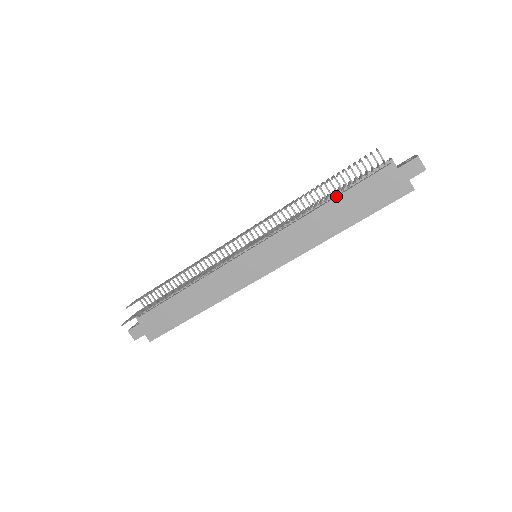
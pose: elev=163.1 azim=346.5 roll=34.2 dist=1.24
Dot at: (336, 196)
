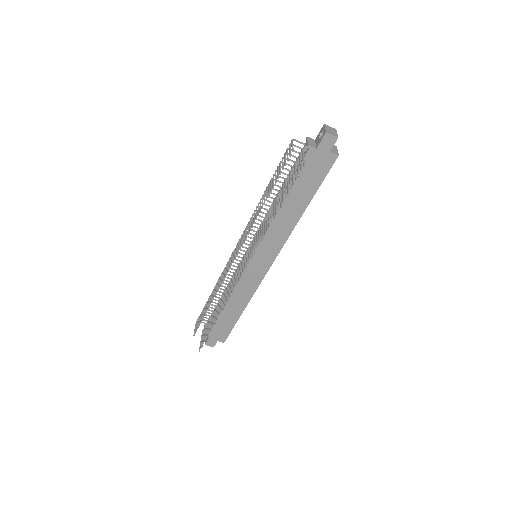
Dot at: (284, 191)
